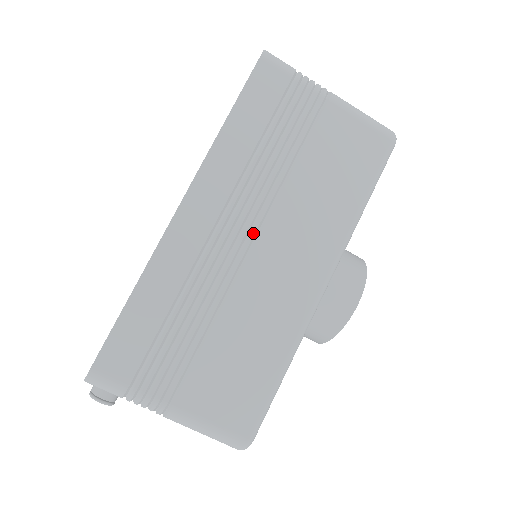
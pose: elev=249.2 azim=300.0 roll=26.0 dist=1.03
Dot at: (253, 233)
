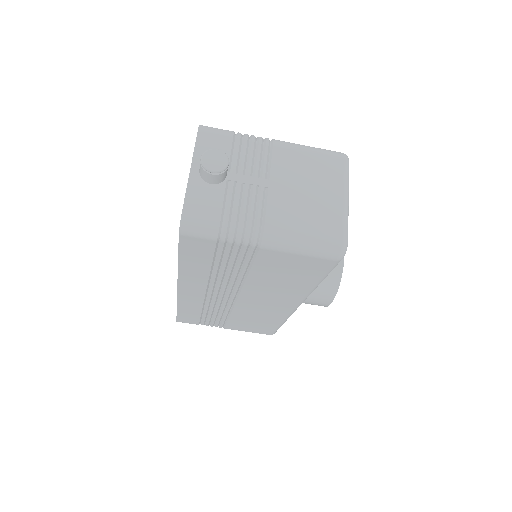
Dot at: (234, 296)
